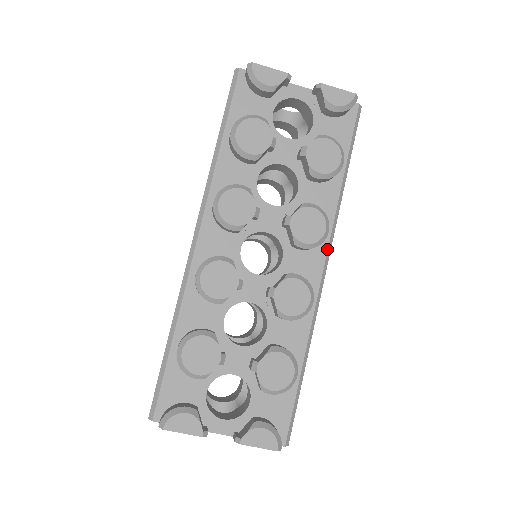
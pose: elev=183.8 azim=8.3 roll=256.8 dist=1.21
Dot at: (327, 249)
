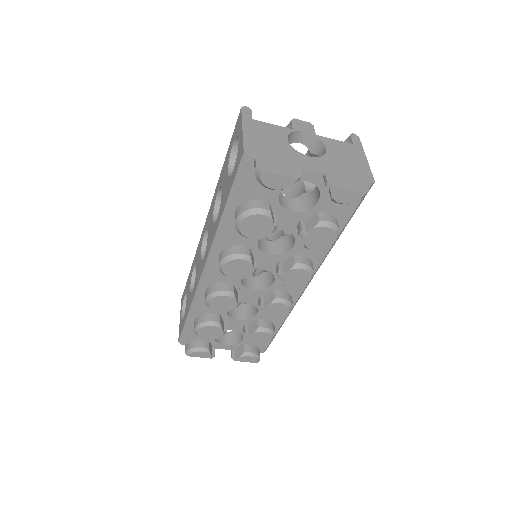
Dot at: occluded
